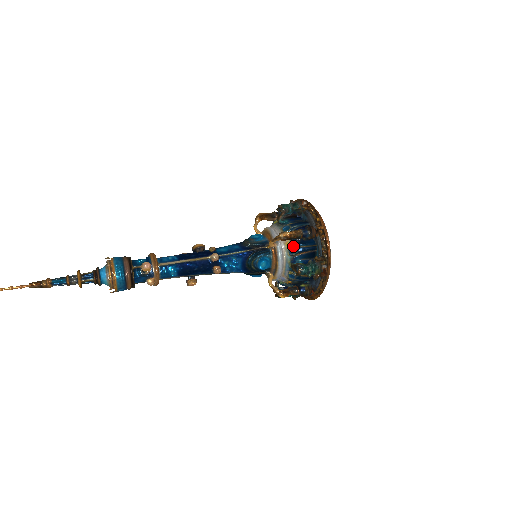
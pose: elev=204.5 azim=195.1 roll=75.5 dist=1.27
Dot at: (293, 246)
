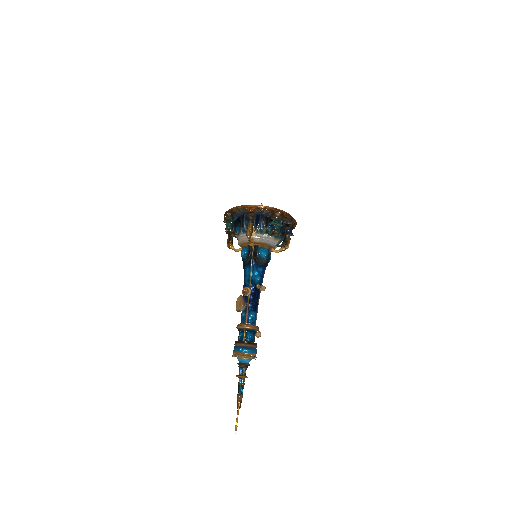
Dot at: occluded
